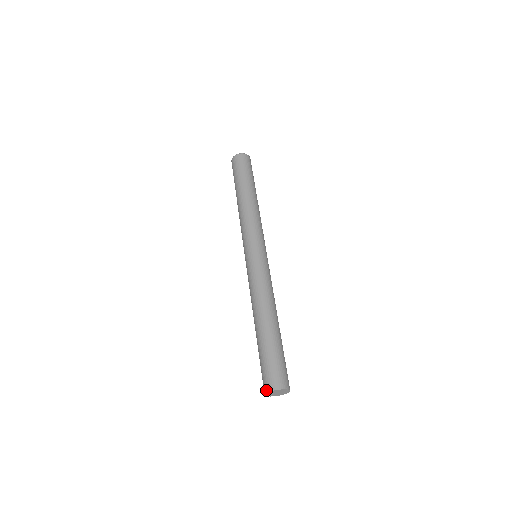
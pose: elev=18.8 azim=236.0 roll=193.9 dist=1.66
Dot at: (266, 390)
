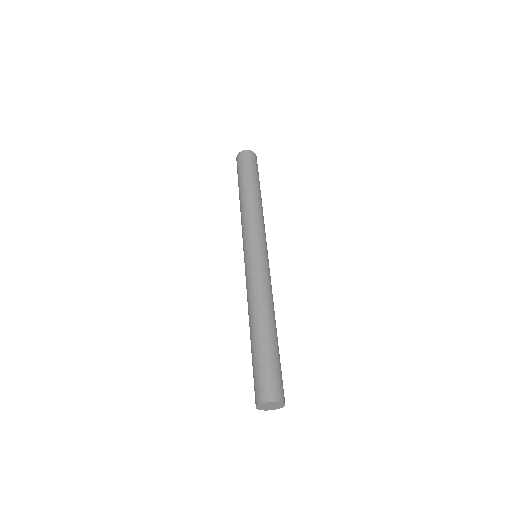
Dot at: (256, 403)
